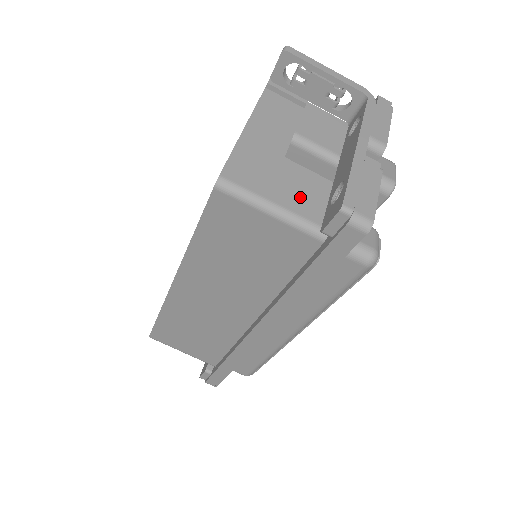
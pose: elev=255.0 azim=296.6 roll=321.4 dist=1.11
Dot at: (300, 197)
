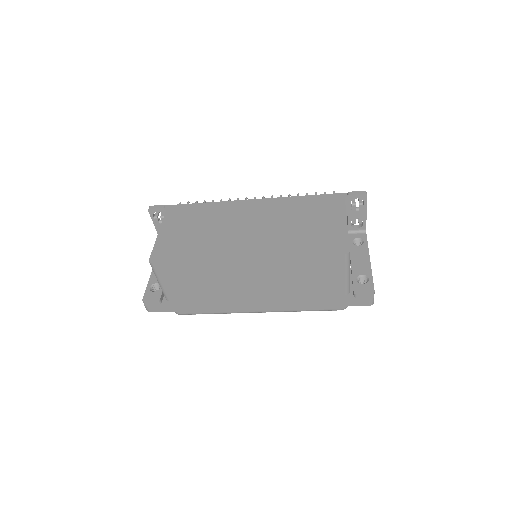
Dot at: occluded
